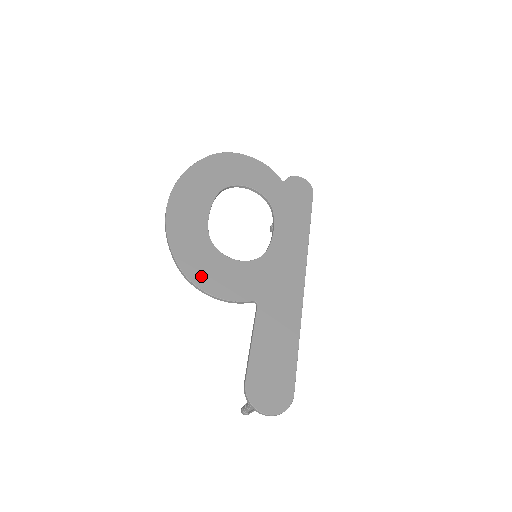
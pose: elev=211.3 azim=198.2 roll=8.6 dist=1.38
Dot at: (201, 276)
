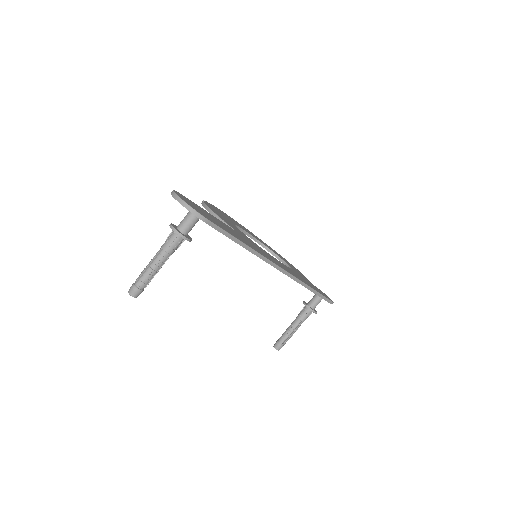
Dot at: (212, 208)
